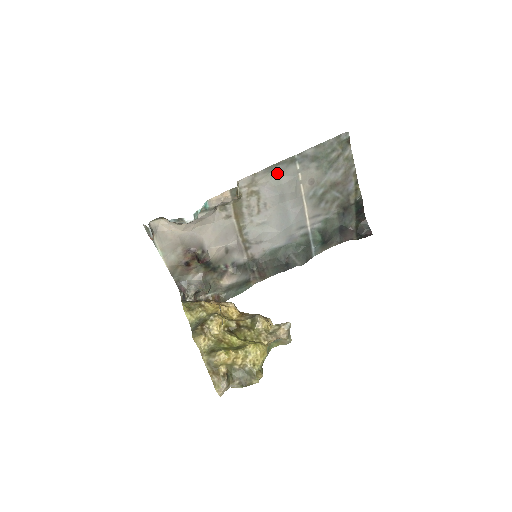
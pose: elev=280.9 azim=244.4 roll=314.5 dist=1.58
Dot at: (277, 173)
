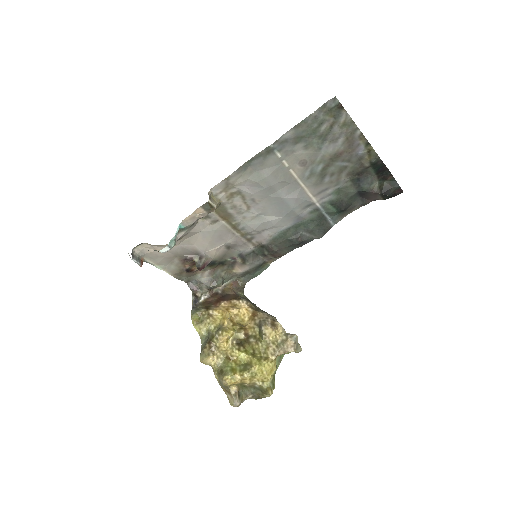
Dot at: (254, 168)
